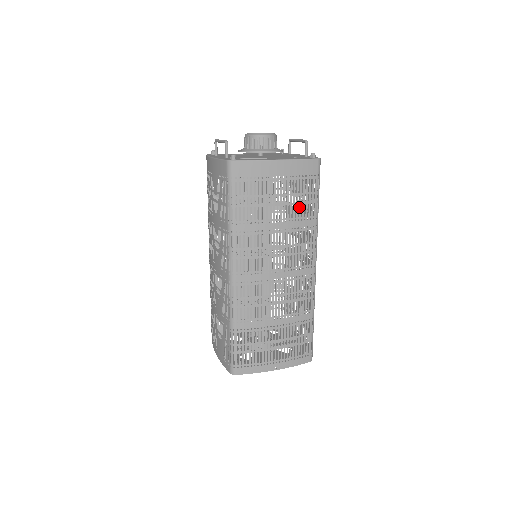
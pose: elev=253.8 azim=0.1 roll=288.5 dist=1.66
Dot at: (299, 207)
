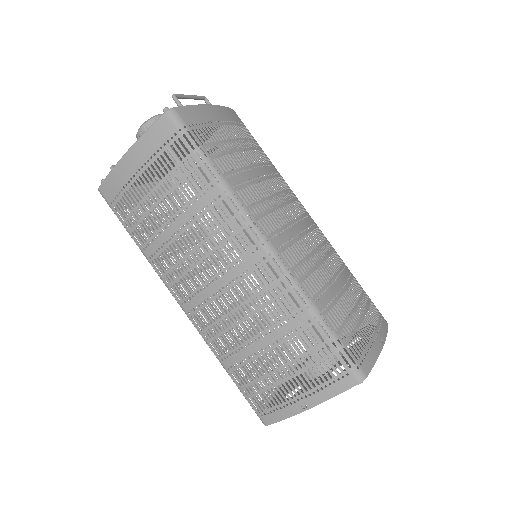
Dot at: (184, 186)
